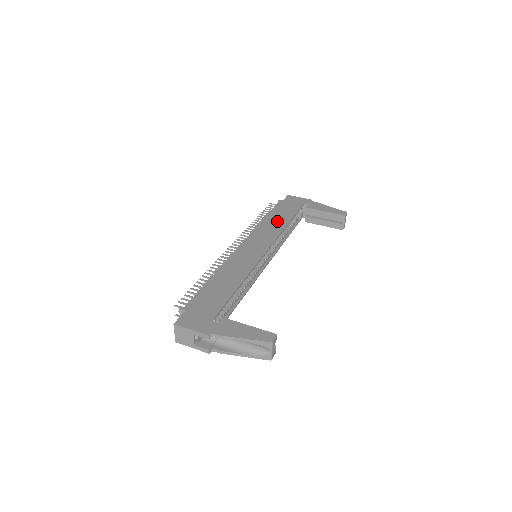
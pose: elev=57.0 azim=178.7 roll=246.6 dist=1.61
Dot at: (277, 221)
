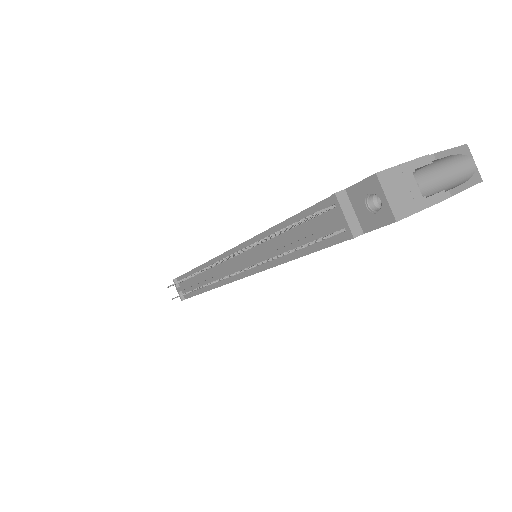
Dot at: occluded
